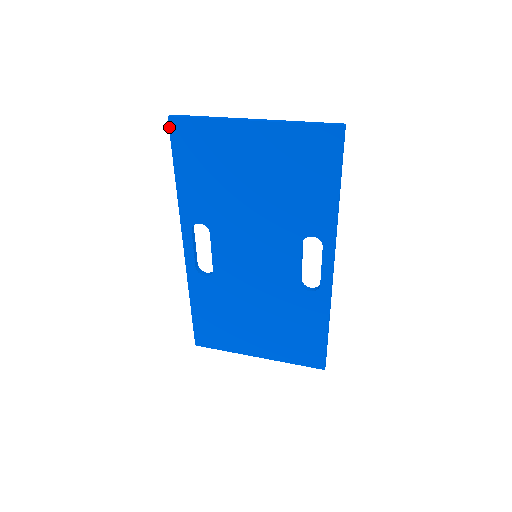
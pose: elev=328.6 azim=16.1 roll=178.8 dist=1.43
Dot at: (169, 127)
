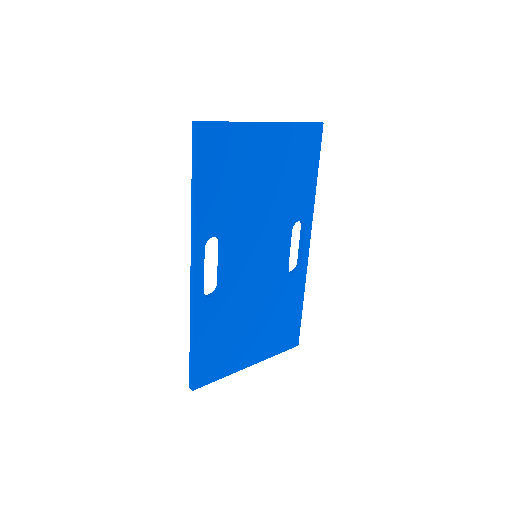
Dot at: (196, 134)
